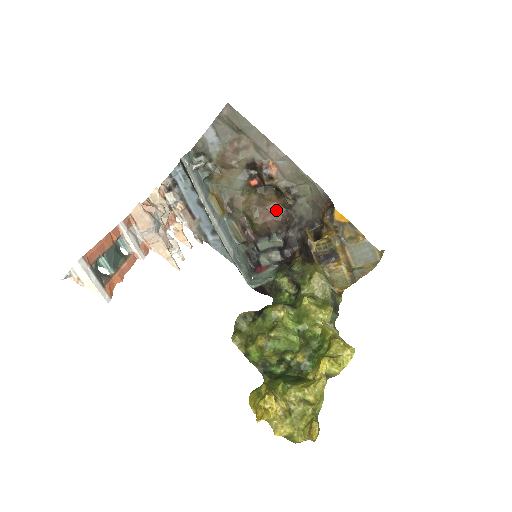
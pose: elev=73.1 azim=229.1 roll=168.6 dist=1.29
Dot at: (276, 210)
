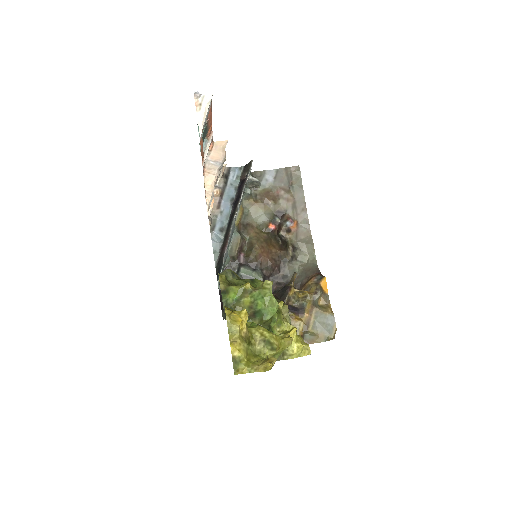
Dot at: (274, 255)
